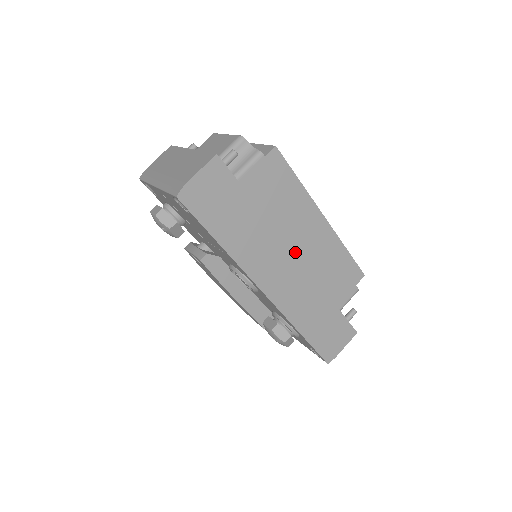
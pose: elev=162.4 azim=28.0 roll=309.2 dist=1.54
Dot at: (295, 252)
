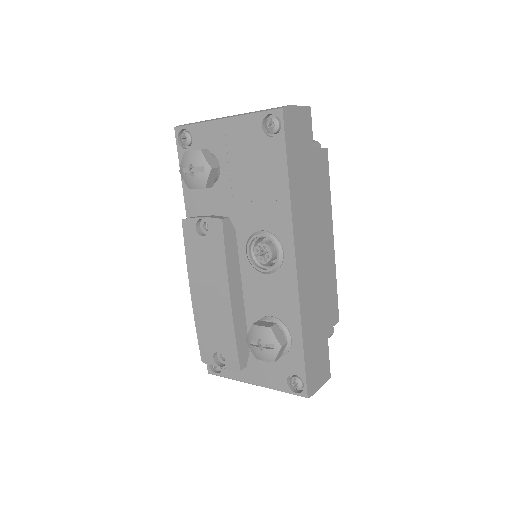
Dot at: occluded
